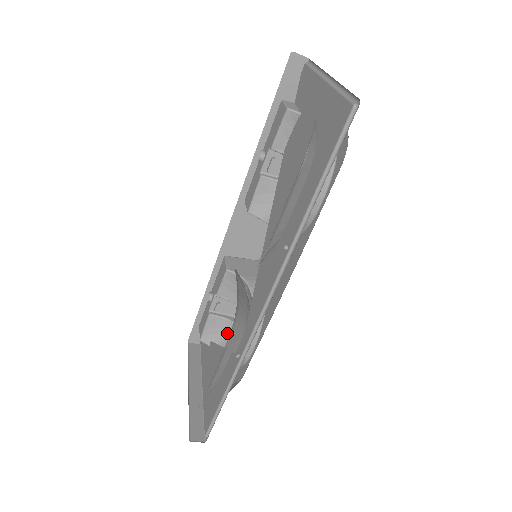
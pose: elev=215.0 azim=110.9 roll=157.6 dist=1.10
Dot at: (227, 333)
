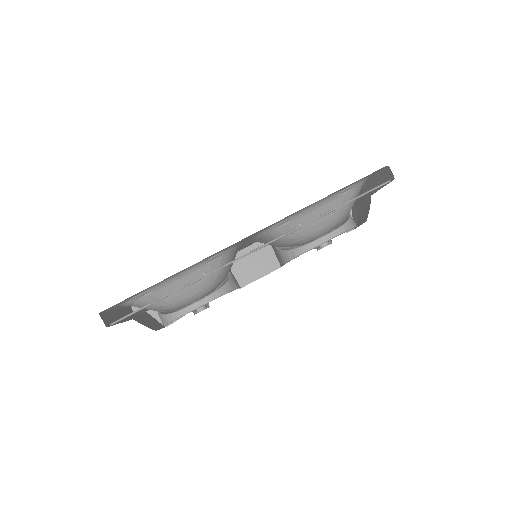
Dot at: occluded
